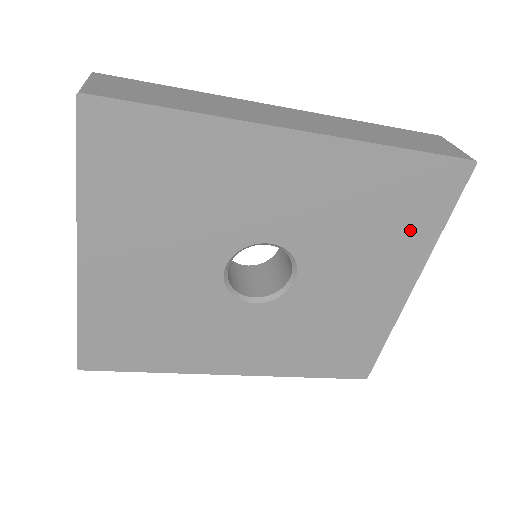
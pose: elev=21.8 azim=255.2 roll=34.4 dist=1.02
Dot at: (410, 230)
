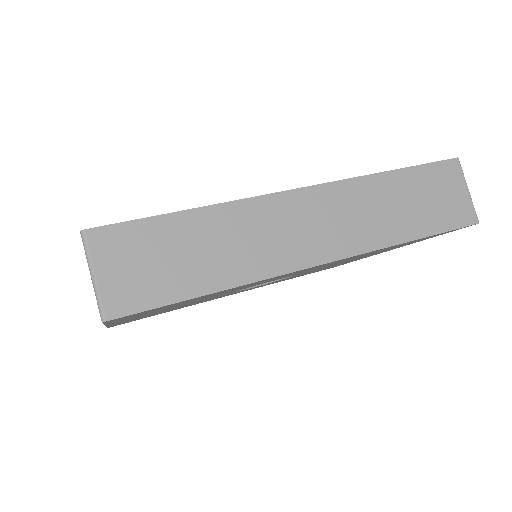
Dot at: occluded
